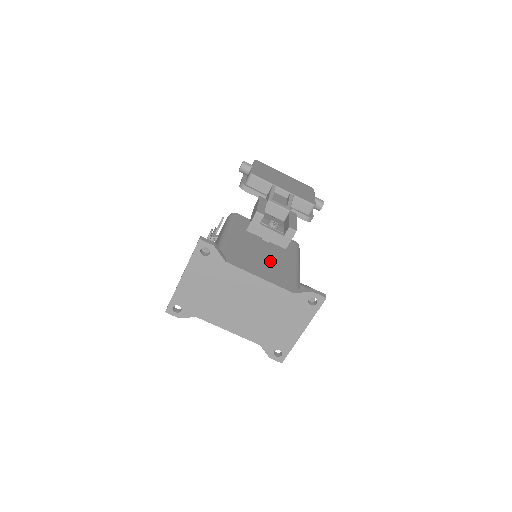
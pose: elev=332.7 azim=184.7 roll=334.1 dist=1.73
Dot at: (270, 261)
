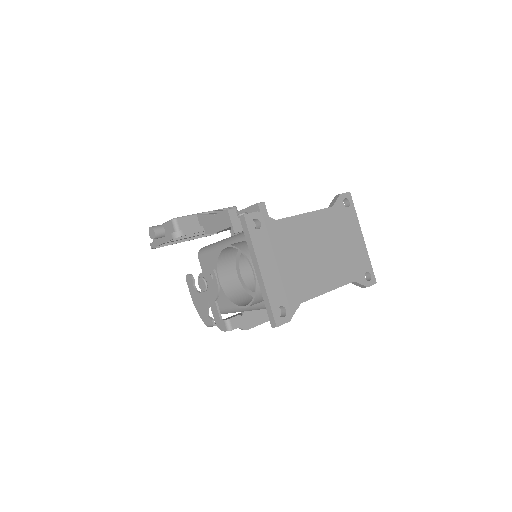
Dot at: occluded
